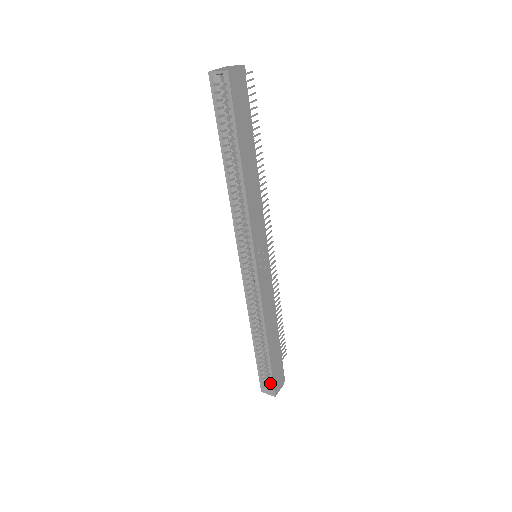
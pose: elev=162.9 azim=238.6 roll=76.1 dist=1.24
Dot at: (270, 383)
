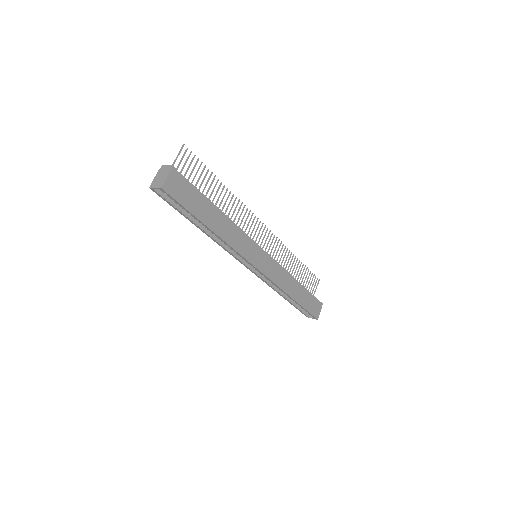
Dot at: (309, 314)
